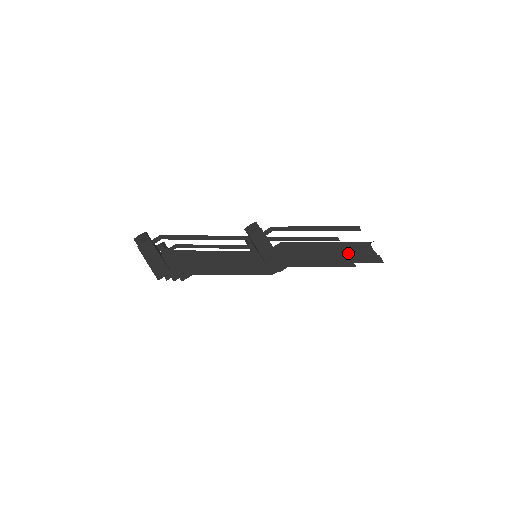
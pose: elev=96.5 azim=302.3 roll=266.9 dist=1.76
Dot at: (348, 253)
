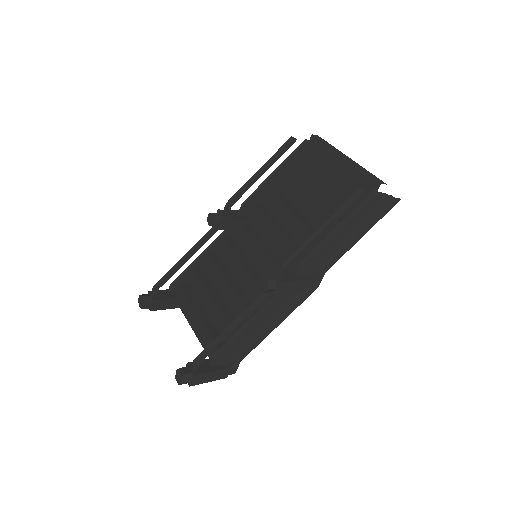
Dot at: (365, 219)
